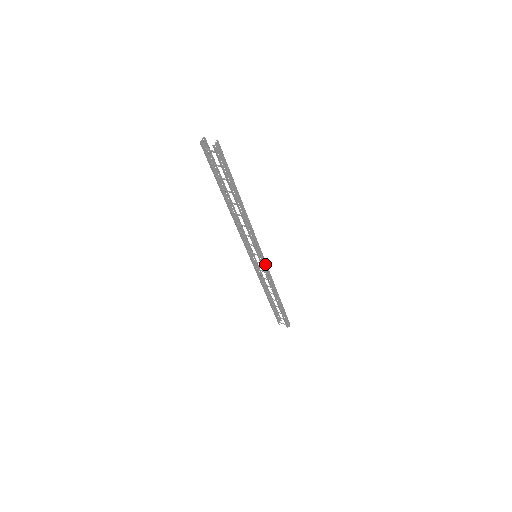
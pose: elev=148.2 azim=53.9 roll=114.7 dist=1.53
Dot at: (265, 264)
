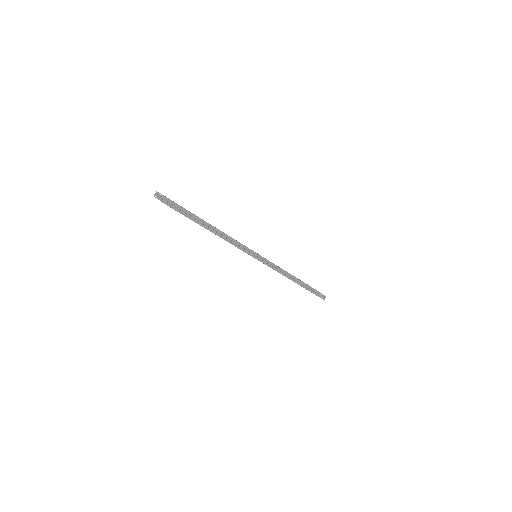
Dot at: (266, 261)
